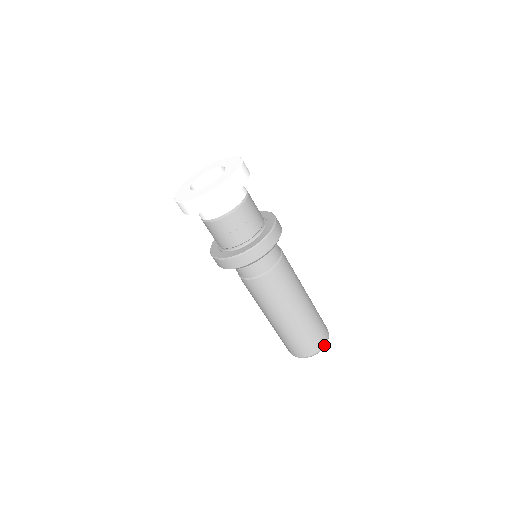
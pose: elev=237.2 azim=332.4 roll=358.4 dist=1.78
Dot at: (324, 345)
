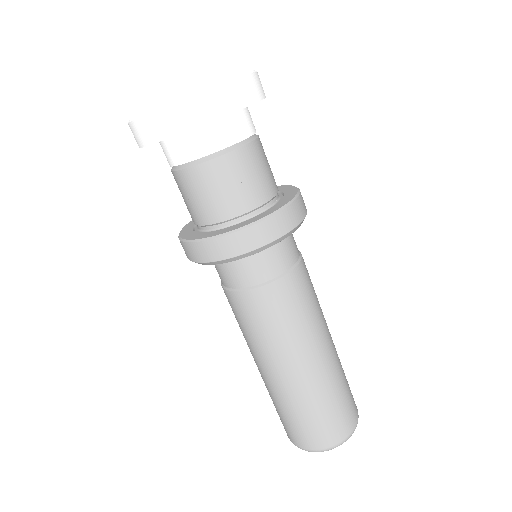
Dot at: (333, 445)
